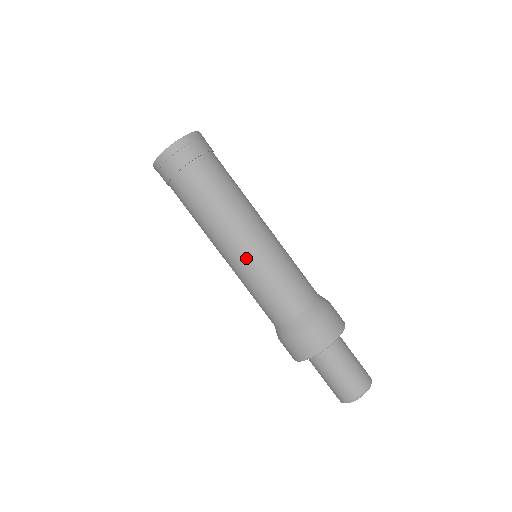
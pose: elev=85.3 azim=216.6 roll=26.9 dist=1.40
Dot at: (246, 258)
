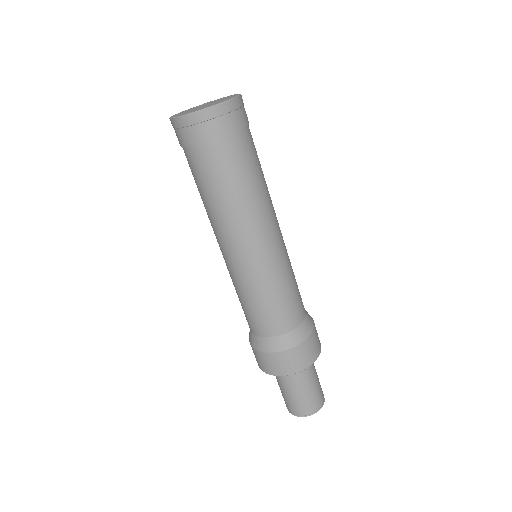
Dot at: (226, 263)
